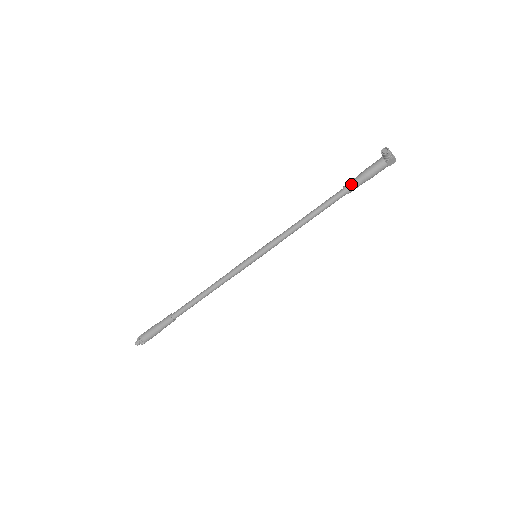
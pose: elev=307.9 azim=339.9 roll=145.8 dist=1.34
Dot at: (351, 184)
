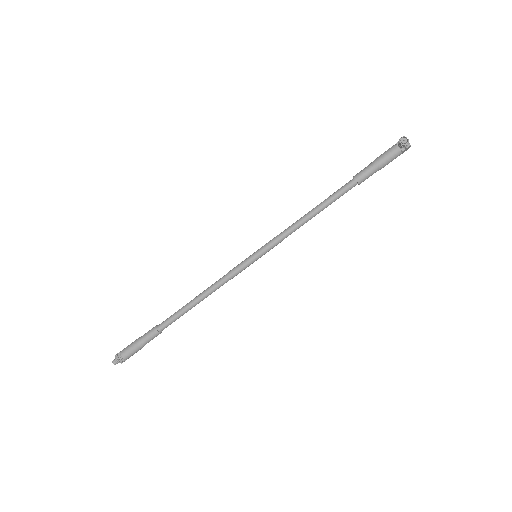
Dot at: (364, 175)
